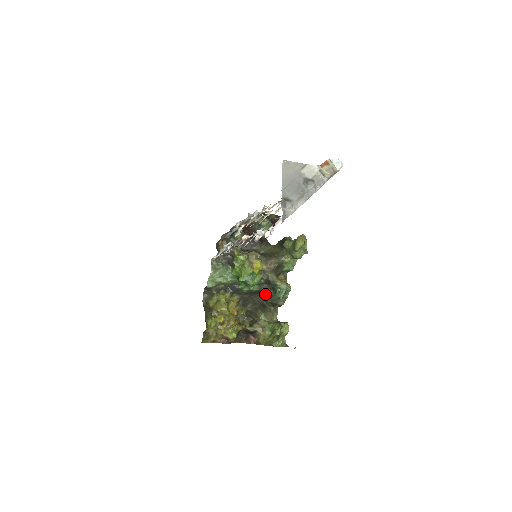
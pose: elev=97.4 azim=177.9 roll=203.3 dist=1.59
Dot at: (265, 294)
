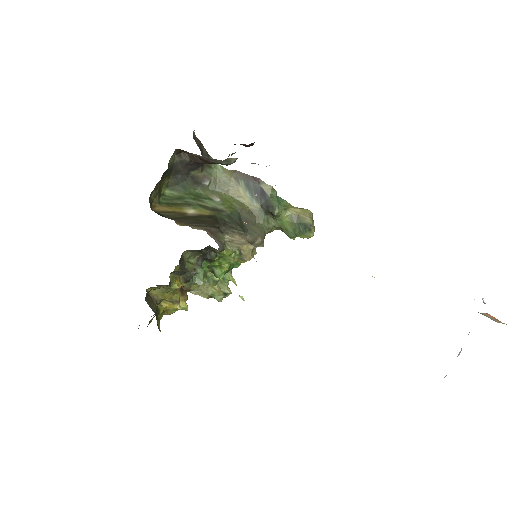
Dot at: (212, 247)
